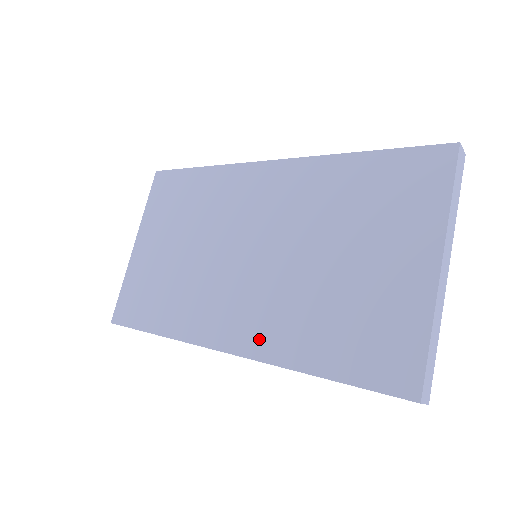
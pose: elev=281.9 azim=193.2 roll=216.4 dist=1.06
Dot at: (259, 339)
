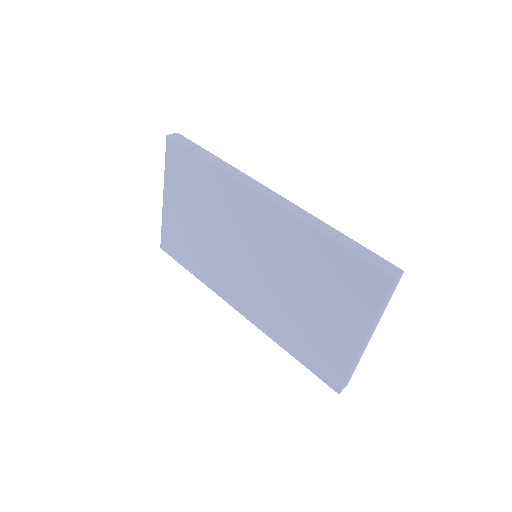
Dot at: (259, 318)
